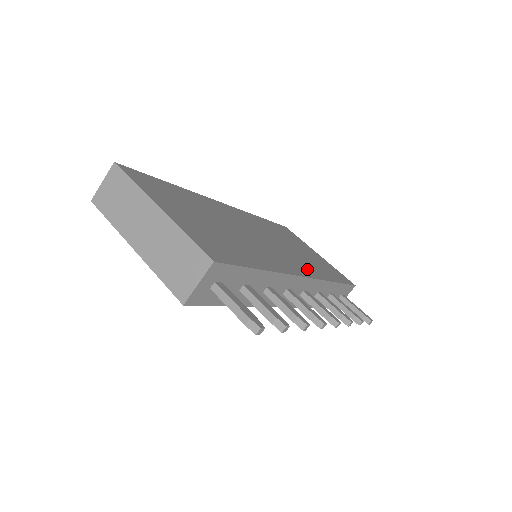
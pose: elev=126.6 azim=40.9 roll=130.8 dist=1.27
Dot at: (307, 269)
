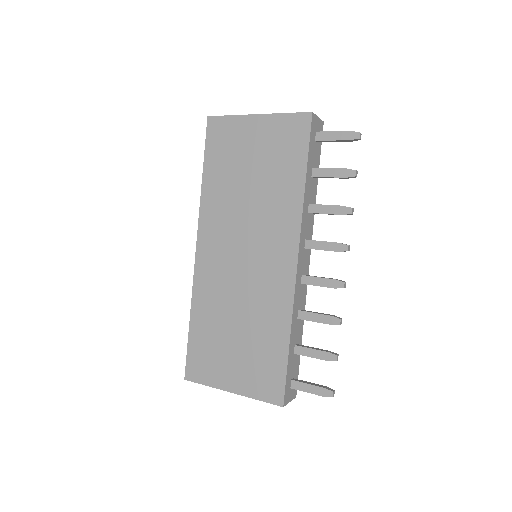
Dot at: occluded
